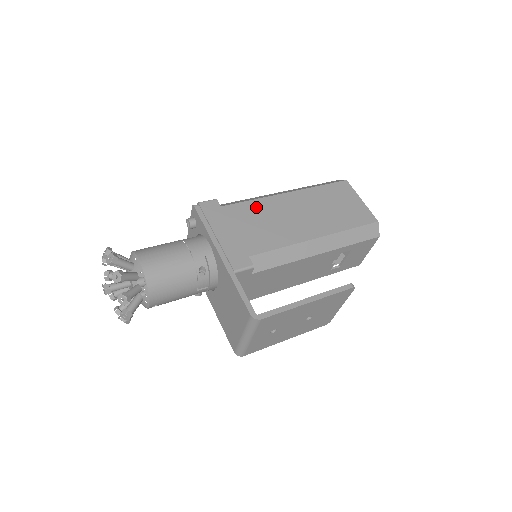
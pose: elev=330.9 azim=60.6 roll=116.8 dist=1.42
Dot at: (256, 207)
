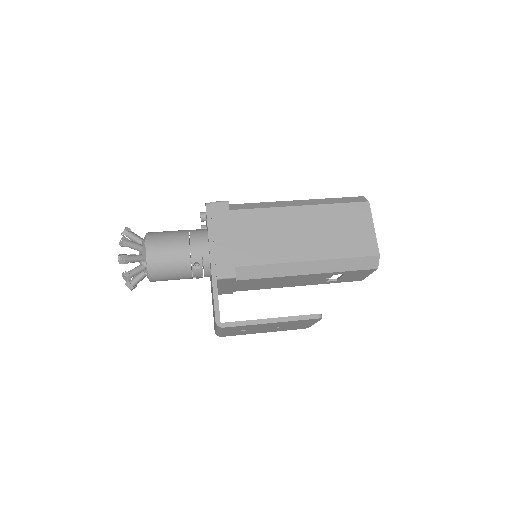
Dot at: (262, 217)
